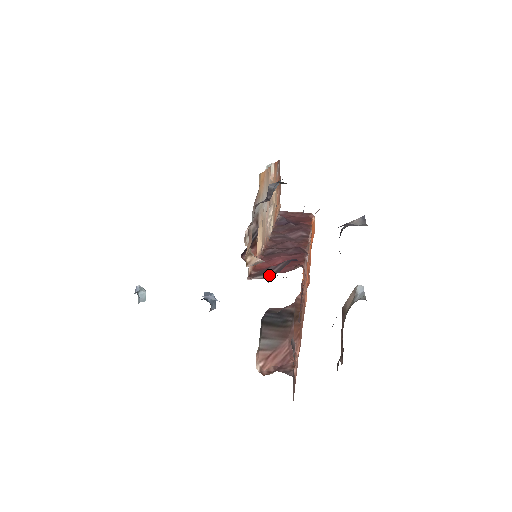
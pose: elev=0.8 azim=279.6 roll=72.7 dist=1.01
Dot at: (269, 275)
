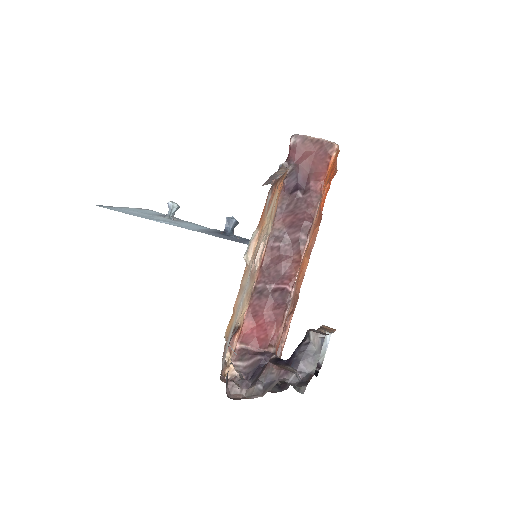
Dot at: (245, 366)
